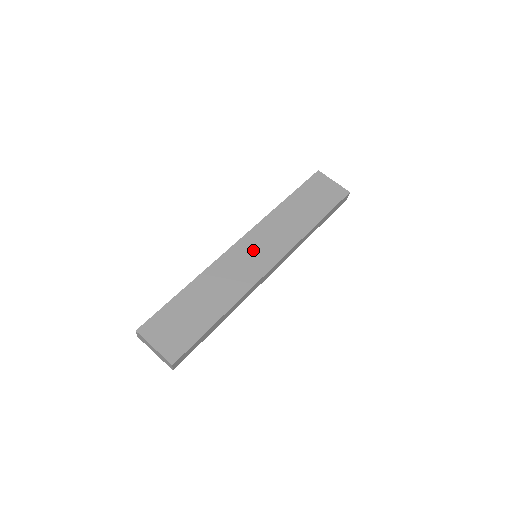
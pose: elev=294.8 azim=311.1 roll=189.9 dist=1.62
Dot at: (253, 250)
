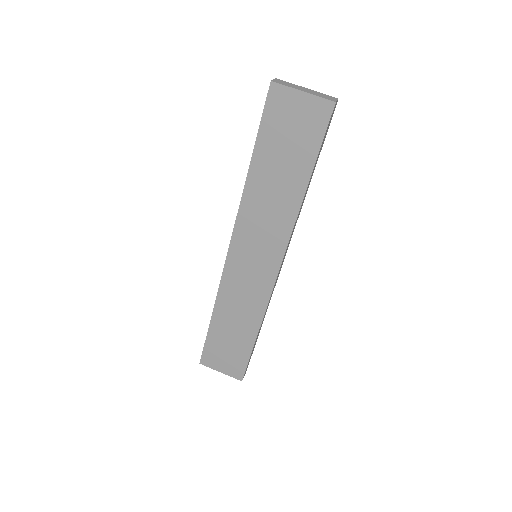
Dot at: (248, 259)
